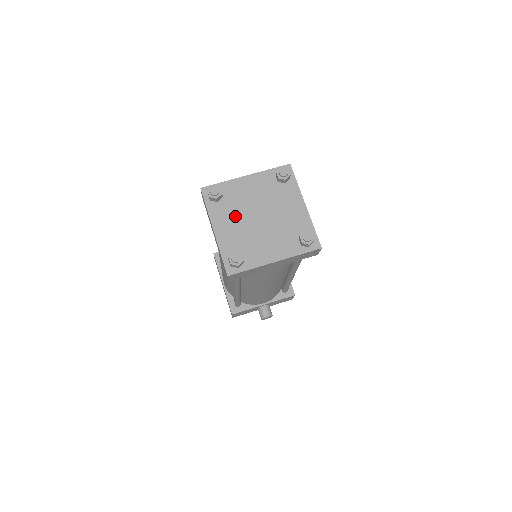
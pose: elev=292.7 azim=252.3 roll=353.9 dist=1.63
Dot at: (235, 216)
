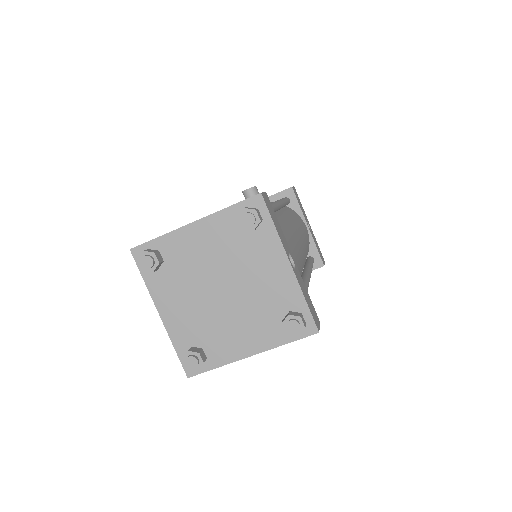
Dot at: (186, 290)
